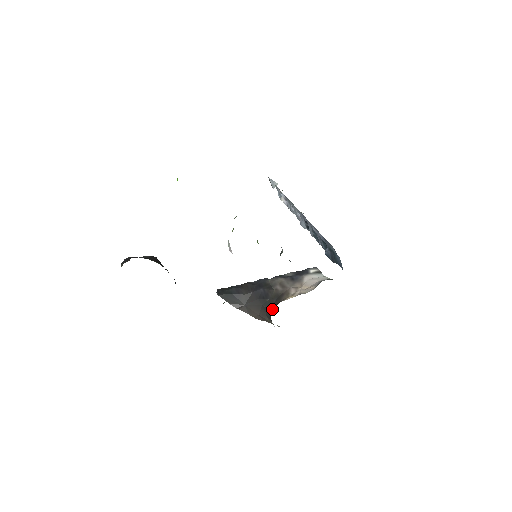
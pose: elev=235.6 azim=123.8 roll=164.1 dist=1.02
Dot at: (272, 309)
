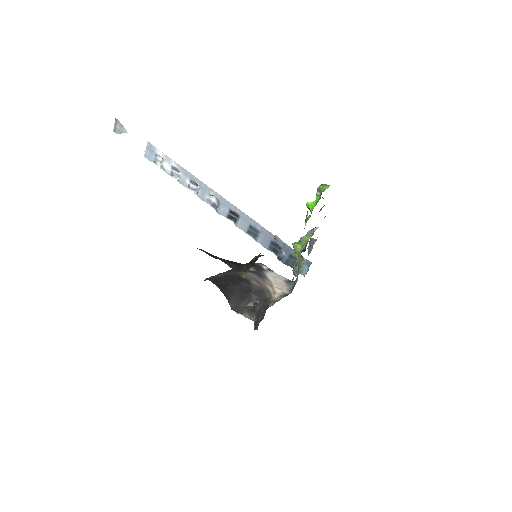
Dot at: occluded
